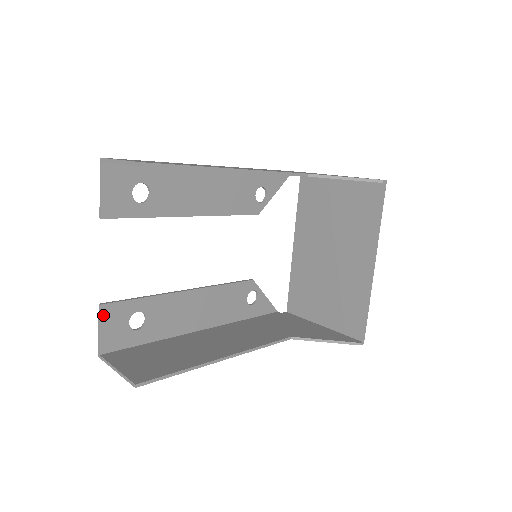
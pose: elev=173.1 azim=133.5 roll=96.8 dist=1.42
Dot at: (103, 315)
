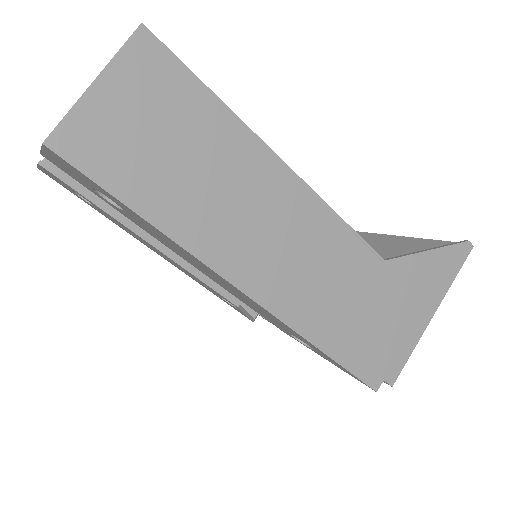
Dot at: occluded
